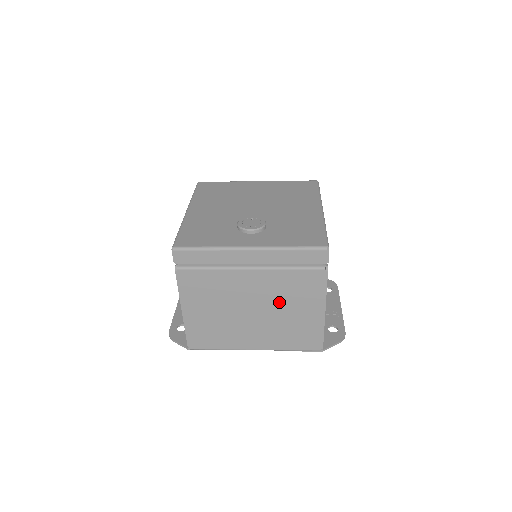
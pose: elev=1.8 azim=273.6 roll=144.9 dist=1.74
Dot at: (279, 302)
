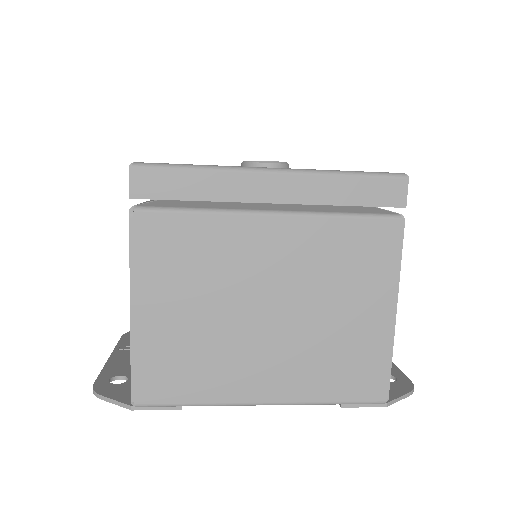
Dot at: (318, 289)
